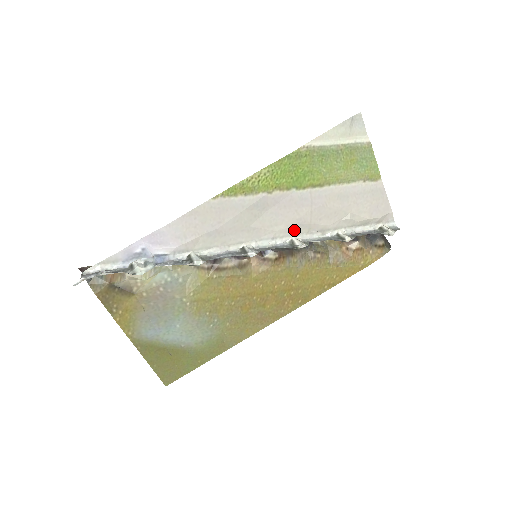
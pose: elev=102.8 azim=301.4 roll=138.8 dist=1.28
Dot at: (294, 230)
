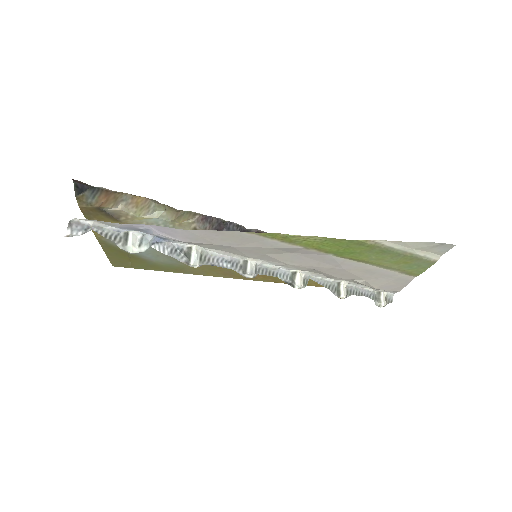
Dot at: (304, 269)
